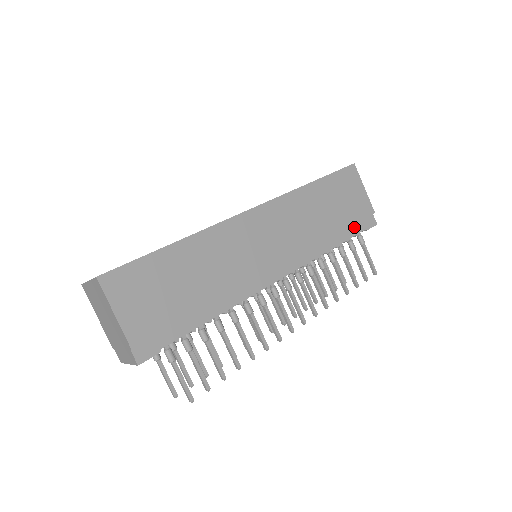
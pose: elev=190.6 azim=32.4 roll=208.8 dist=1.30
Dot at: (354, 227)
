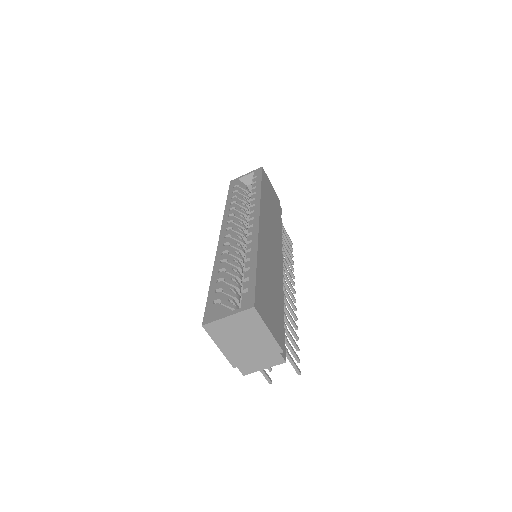
Dot at: occluded
